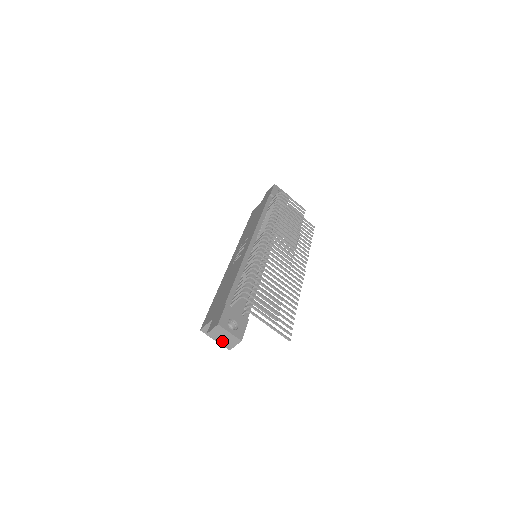
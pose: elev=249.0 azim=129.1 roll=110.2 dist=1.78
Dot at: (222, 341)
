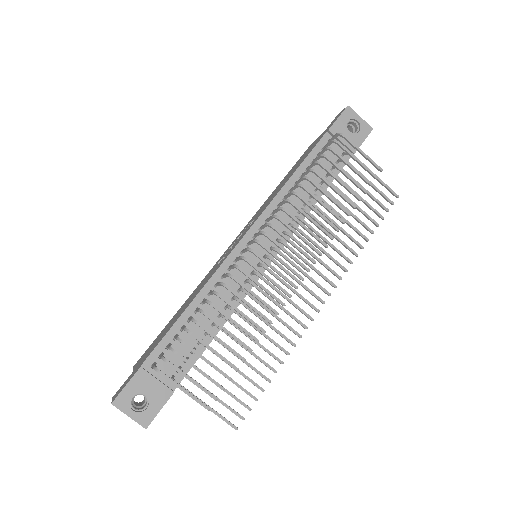
Dot at: occluded
